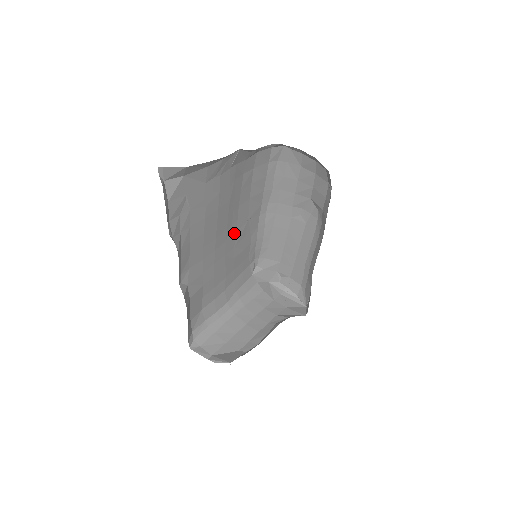
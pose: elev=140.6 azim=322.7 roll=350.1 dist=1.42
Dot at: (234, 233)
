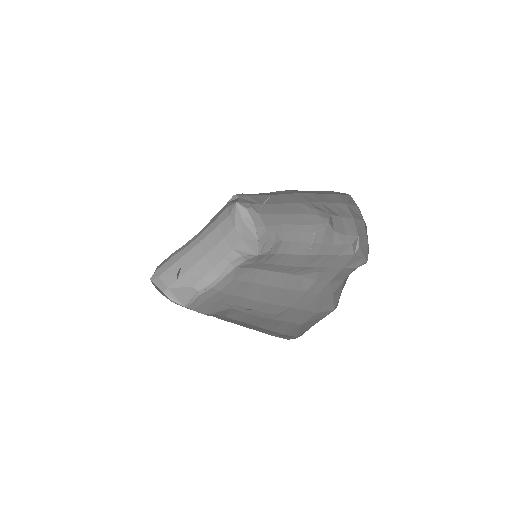
Dot at: occluded
